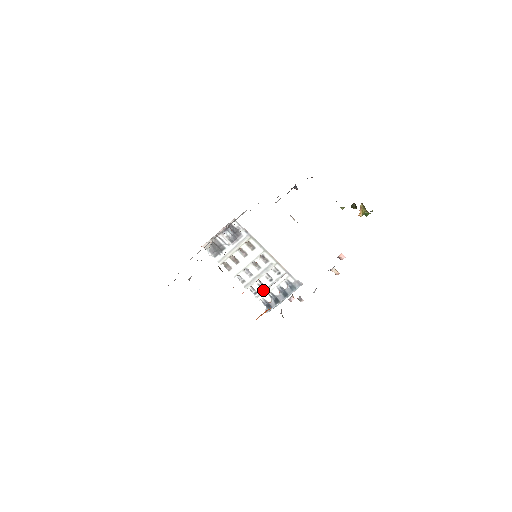
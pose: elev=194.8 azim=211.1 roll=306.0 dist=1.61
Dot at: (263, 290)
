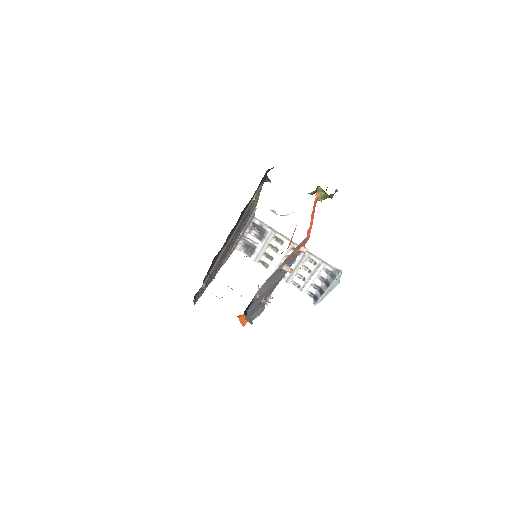
Dot at: (305, 282)
